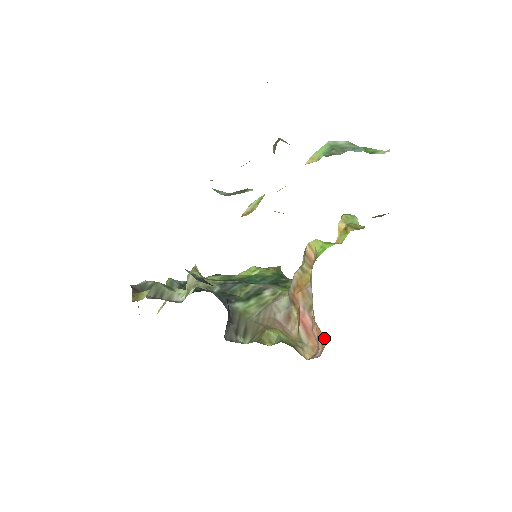
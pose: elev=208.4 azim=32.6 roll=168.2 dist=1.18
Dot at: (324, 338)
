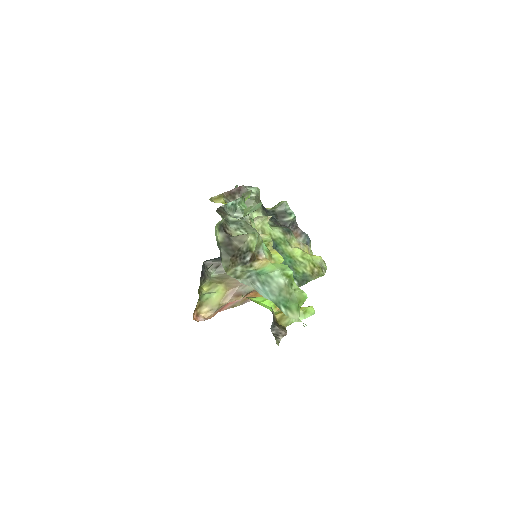
Dot at: occluded
